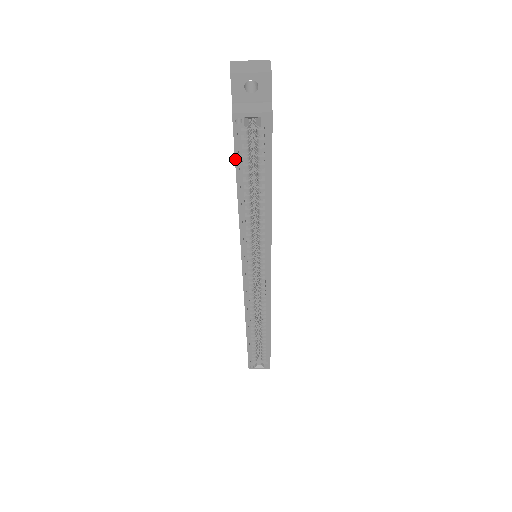
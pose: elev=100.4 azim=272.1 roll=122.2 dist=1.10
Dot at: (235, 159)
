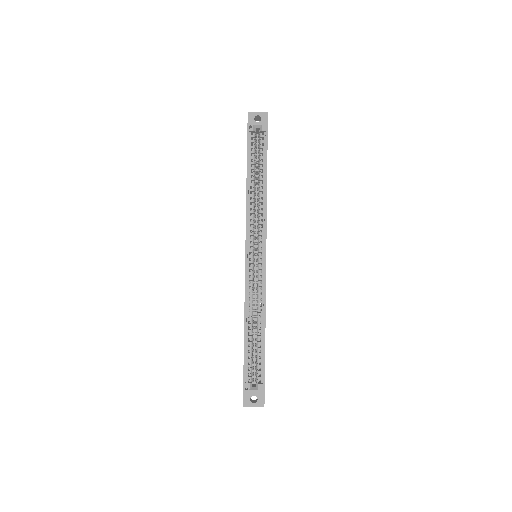
Dot at: (247, 149)
